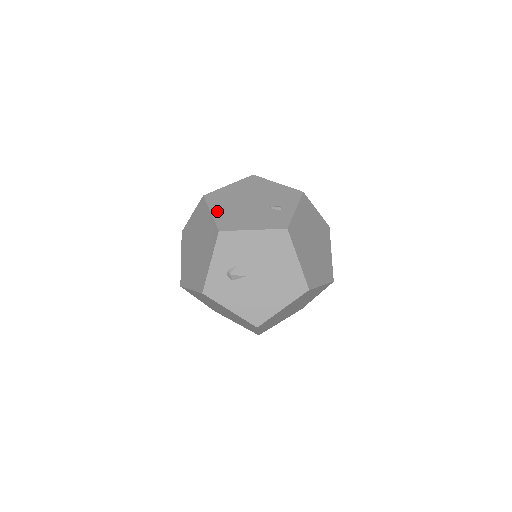
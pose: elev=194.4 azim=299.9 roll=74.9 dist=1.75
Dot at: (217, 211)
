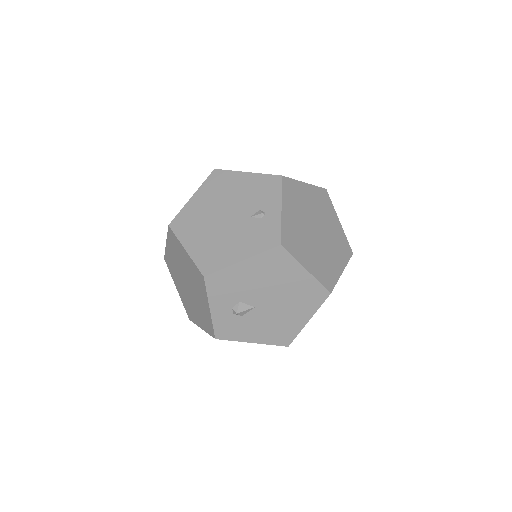
Dot at: (192, 245)
